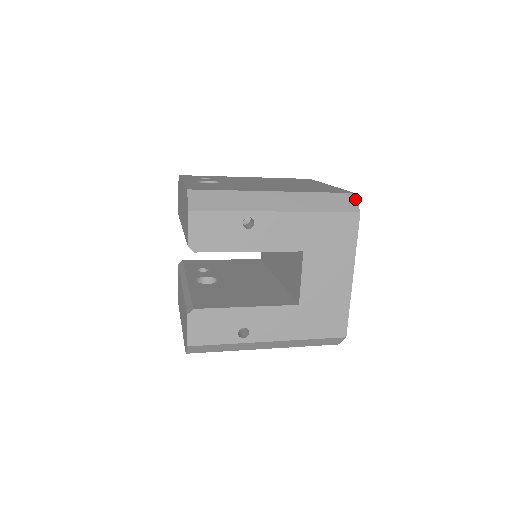
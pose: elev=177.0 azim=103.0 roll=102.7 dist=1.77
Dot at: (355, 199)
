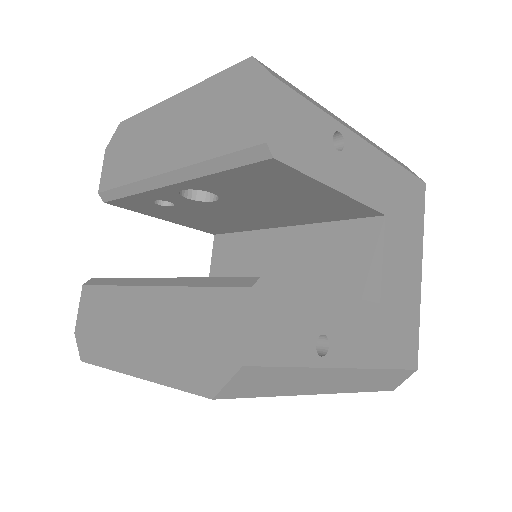
Dot at: occluded
